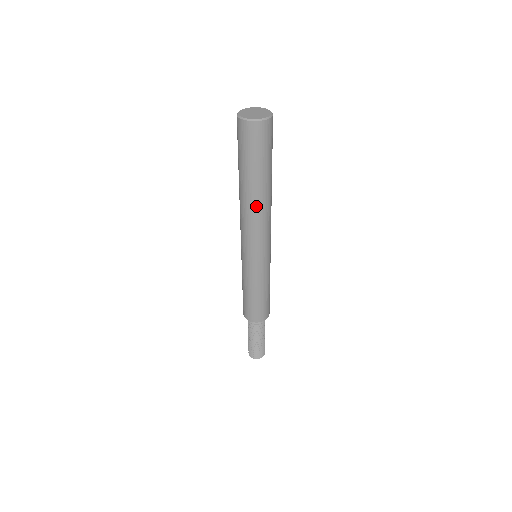
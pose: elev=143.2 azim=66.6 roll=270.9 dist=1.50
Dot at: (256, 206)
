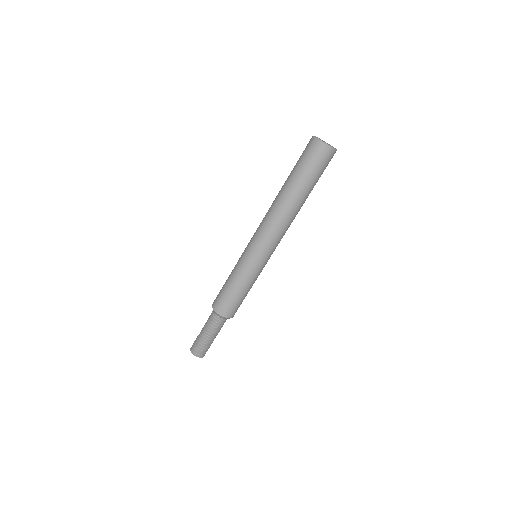
Dot at: (279, 204)
